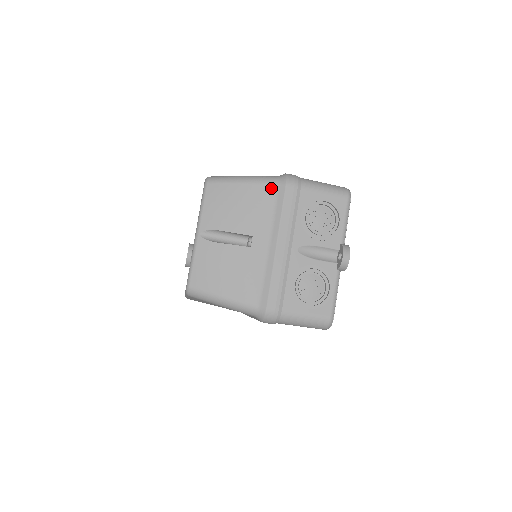
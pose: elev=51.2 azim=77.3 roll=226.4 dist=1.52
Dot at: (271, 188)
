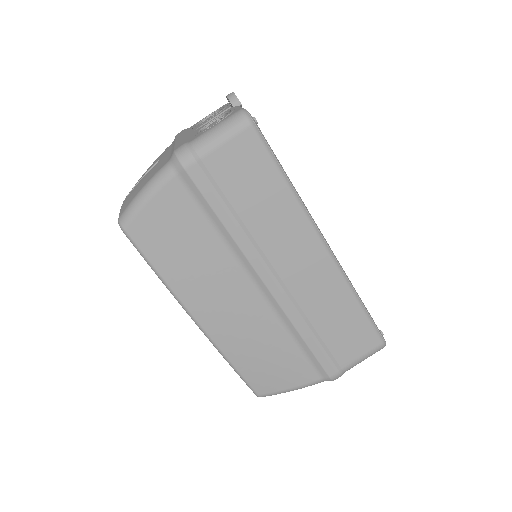
Dot at: occluded
